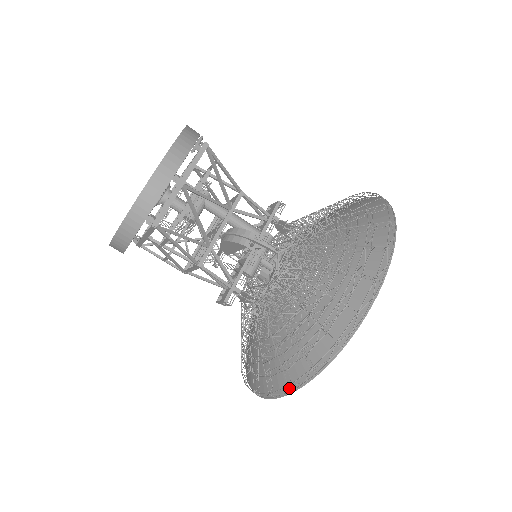
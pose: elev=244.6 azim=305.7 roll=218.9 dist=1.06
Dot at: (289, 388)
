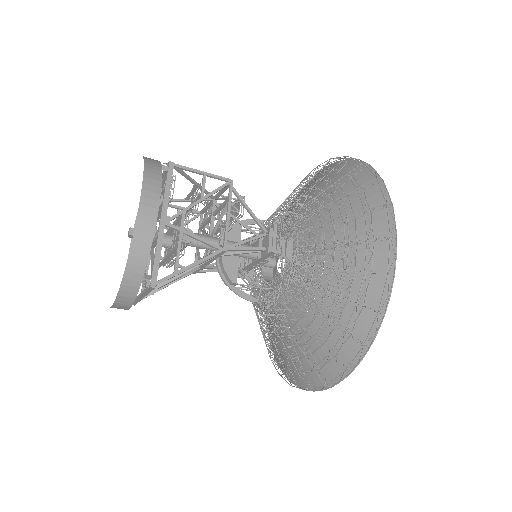
Dot at: occluded
